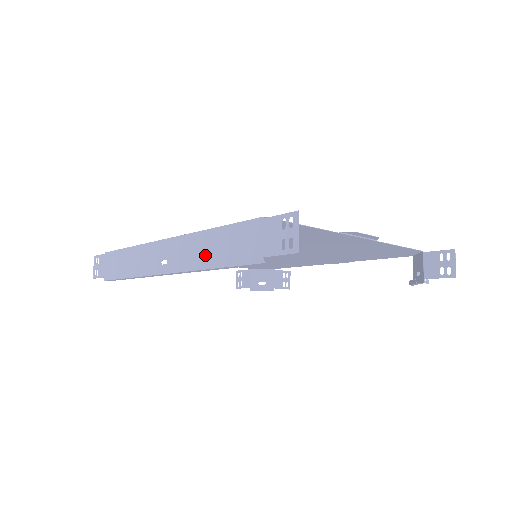
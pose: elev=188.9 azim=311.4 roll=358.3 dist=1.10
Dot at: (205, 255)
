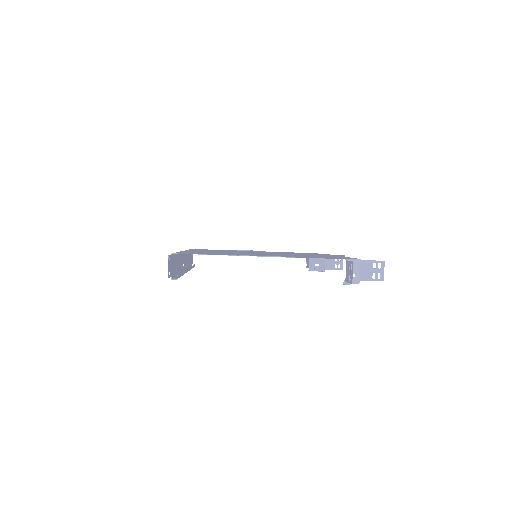
Dot at: (178, 267)
